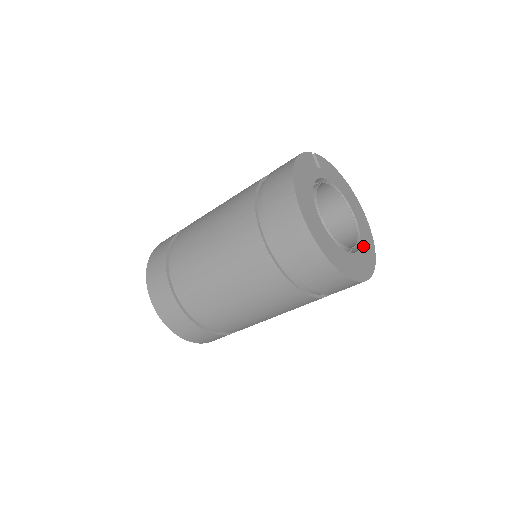
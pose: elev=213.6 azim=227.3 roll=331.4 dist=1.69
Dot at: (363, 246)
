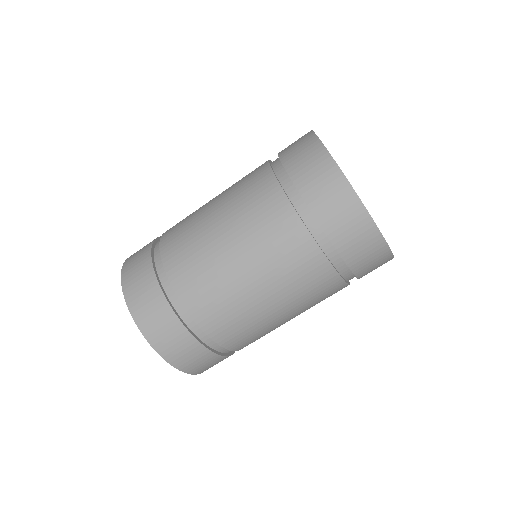
Dot at: occluded
